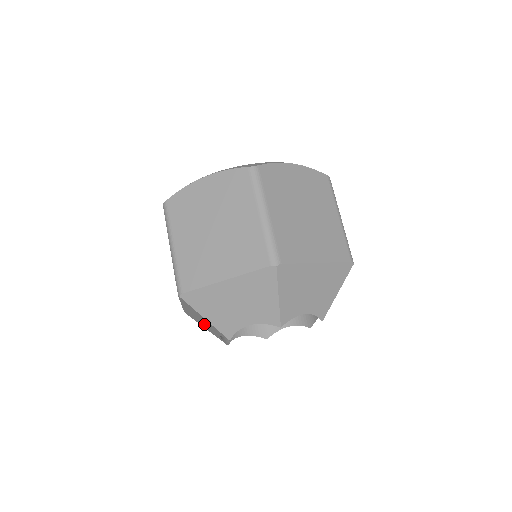
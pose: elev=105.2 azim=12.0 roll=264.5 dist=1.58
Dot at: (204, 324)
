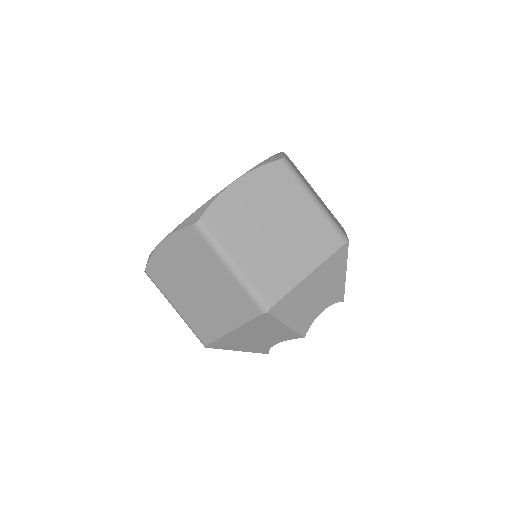
Dot at: occluded
